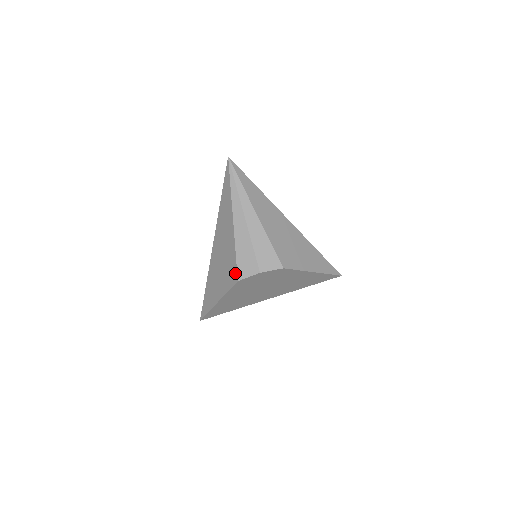
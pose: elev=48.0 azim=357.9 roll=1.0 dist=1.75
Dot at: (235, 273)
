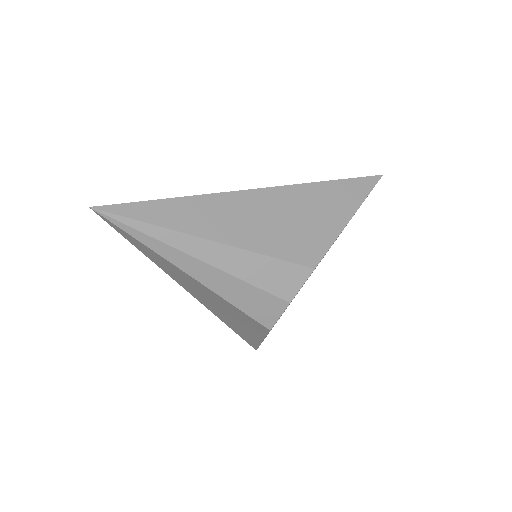
Dot at: (257, 324)
